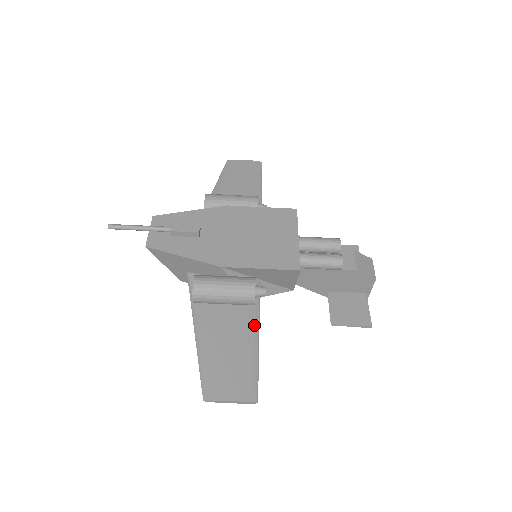
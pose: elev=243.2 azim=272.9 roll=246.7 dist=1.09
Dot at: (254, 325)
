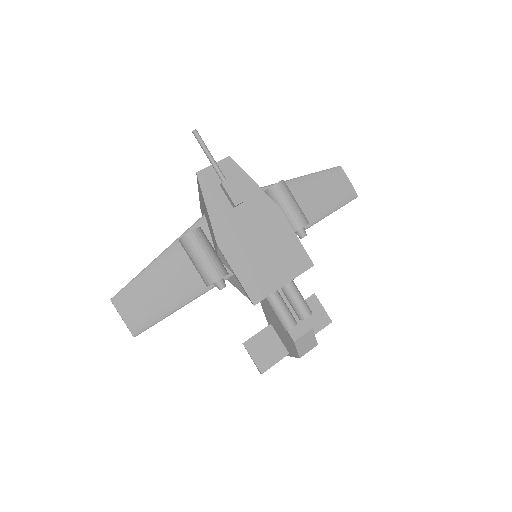
Dot at: (192, 296)
